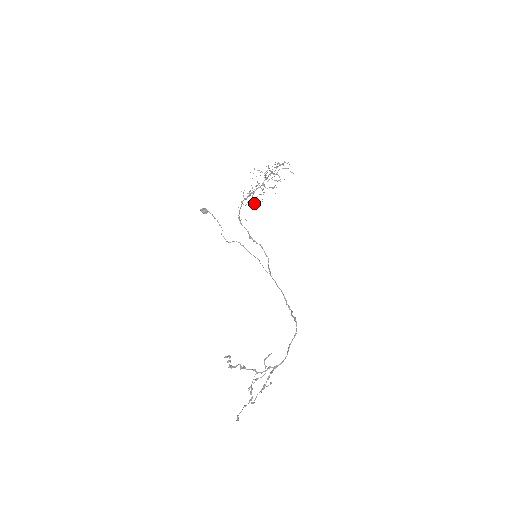
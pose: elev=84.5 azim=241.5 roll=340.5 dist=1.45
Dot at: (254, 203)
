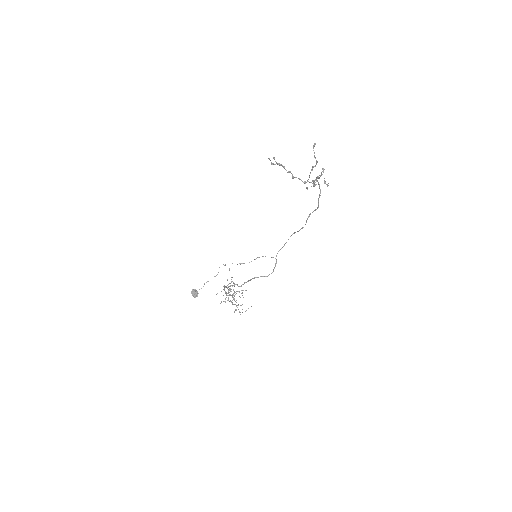
Dot at: (234, 296)
